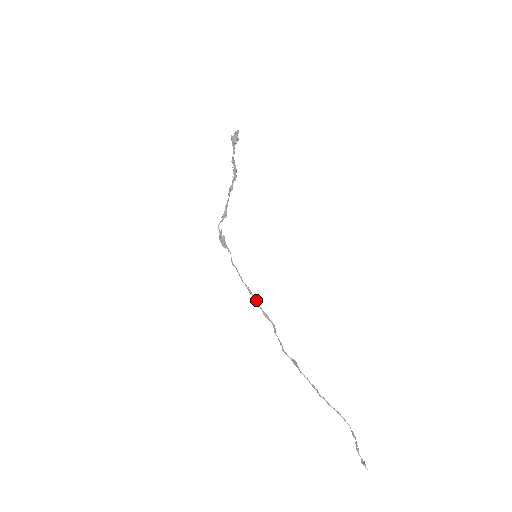
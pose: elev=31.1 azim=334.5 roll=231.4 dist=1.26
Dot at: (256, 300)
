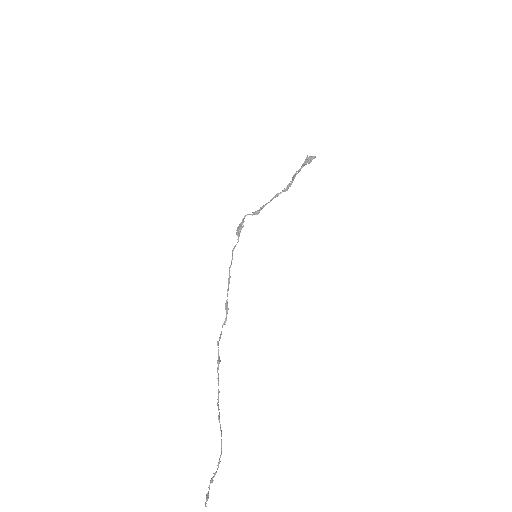
Dot at: occluded
